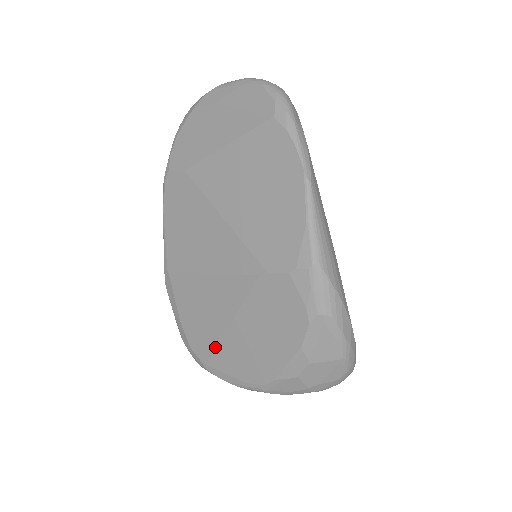
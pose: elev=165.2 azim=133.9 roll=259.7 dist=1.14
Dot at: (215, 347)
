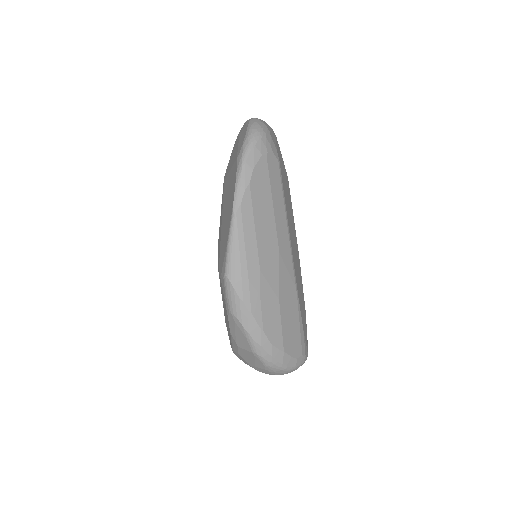
Dot at: occluded
